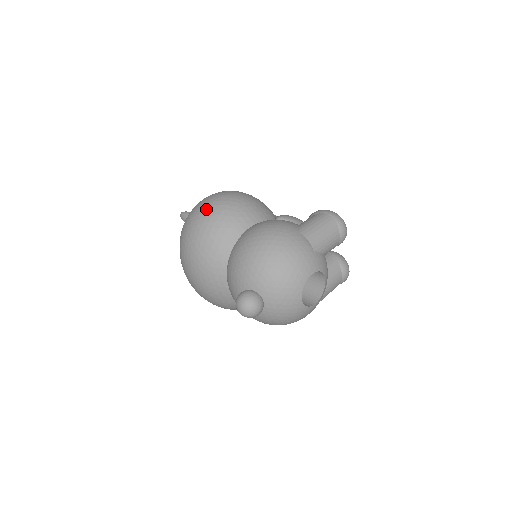
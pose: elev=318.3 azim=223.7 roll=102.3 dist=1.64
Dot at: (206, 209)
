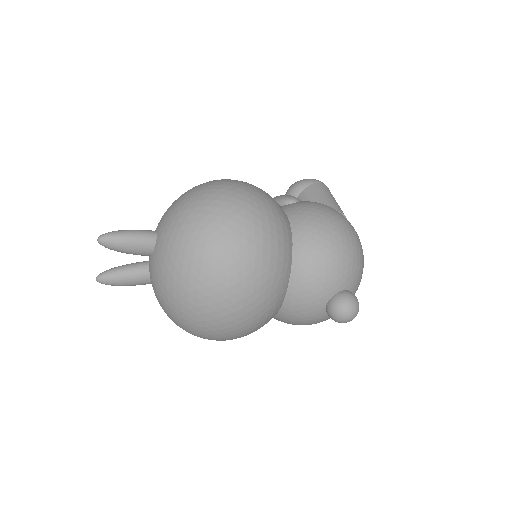
Dot at: (245, 214)
